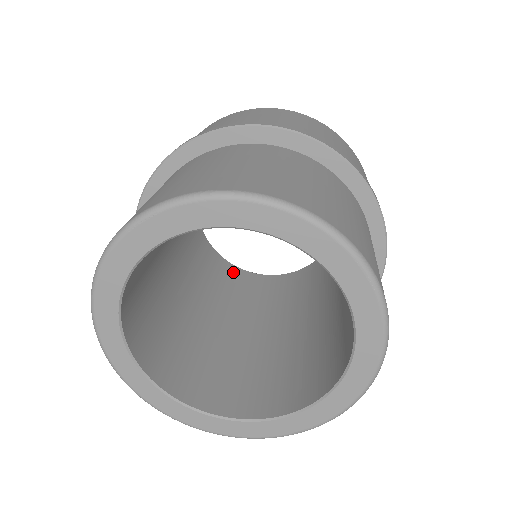
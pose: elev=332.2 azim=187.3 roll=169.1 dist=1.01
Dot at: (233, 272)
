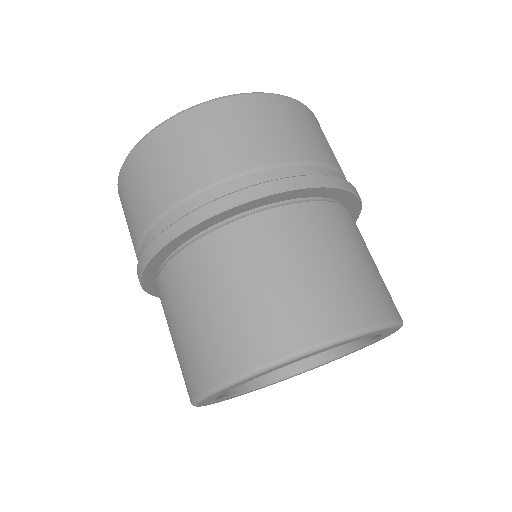
Dot at: occluded
